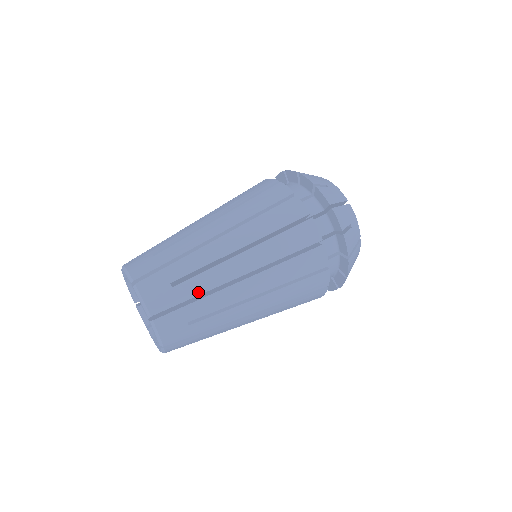
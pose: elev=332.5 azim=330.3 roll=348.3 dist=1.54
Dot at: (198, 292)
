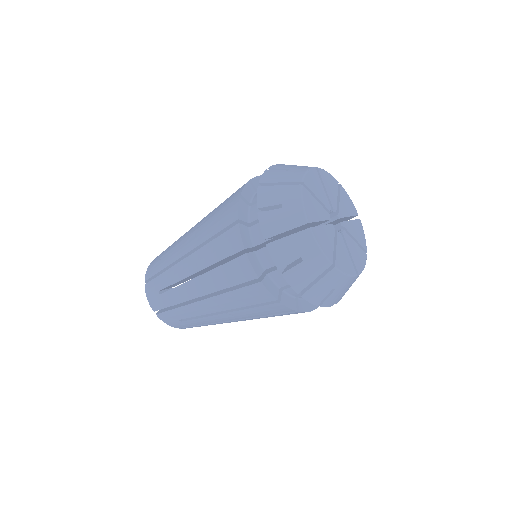
Dot at: (201, 324)
